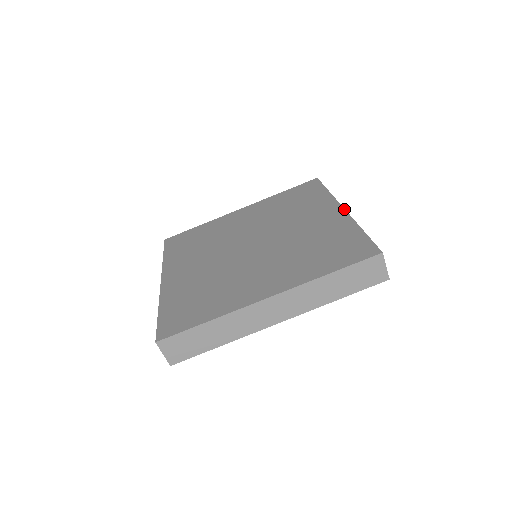
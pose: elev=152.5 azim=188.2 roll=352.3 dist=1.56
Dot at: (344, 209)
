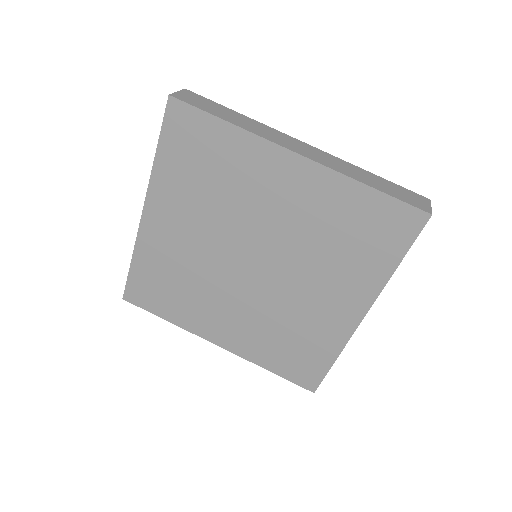
Dot at: (303, 157)
